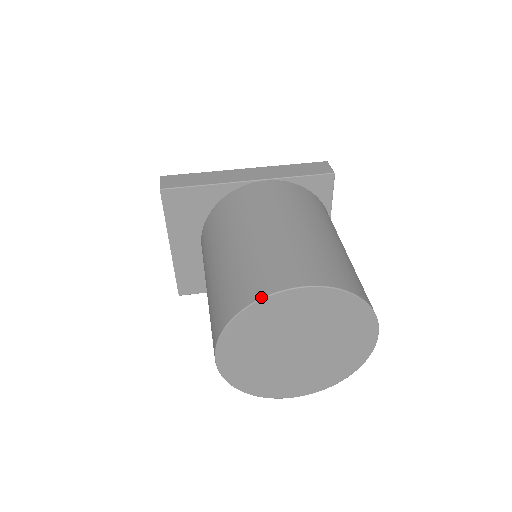
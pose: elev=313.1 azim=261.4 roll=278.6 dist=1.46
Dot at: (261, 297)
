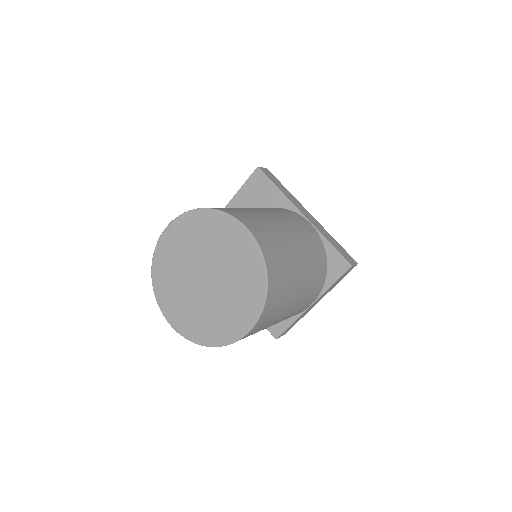
Dot at: (224, 211)
